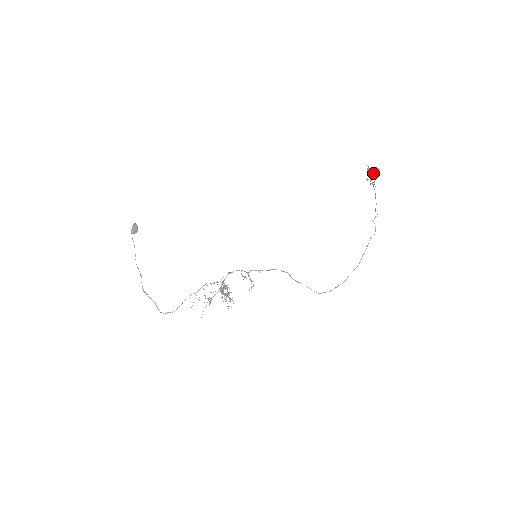
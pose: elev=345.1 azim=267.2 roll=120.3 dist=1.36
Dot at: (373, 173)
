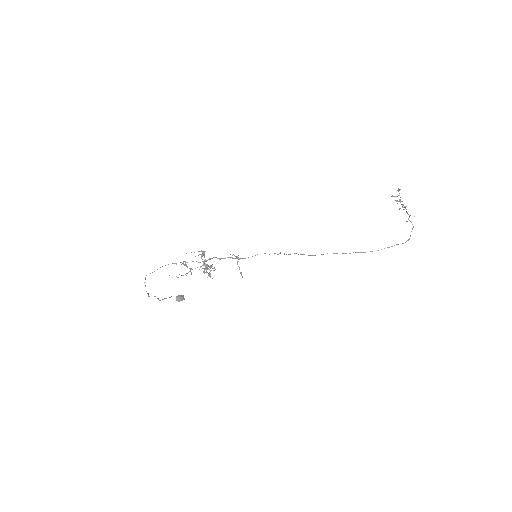
Dot at: occluded
